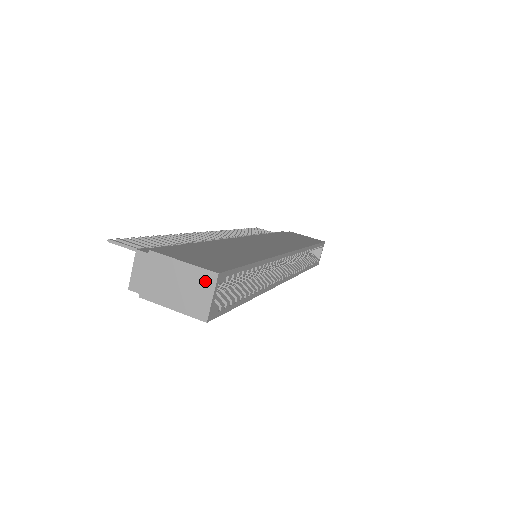
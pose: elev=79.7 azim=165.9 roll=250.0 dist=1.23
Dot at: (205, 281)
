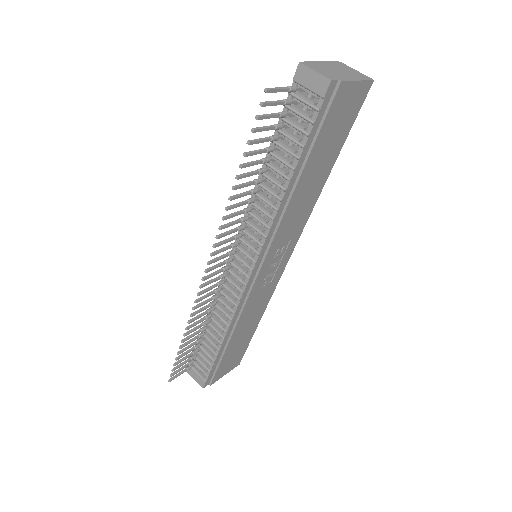
Dot at: (343, 65)
